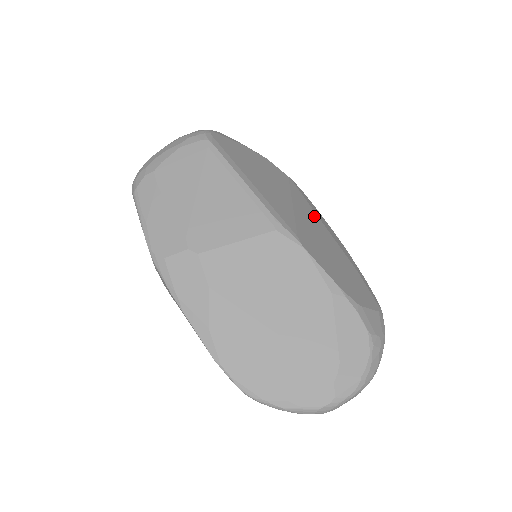
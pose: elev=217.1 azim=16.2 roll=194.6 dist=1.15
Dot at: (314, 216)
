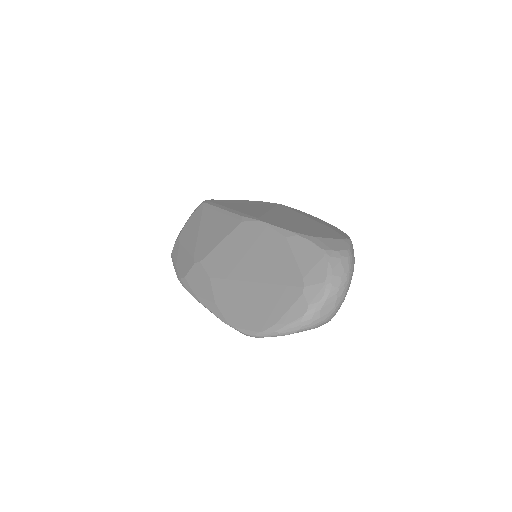
Dot at: (294, 213)
